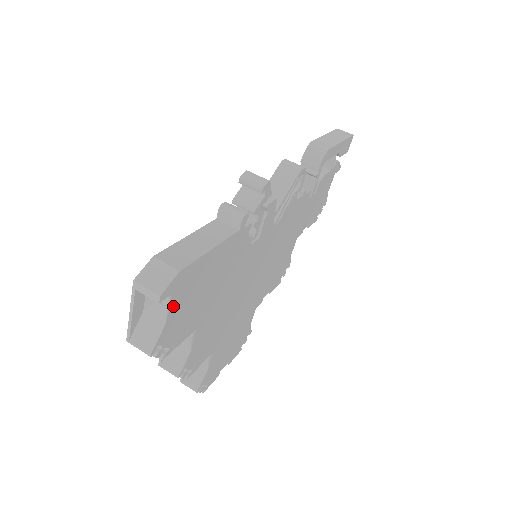
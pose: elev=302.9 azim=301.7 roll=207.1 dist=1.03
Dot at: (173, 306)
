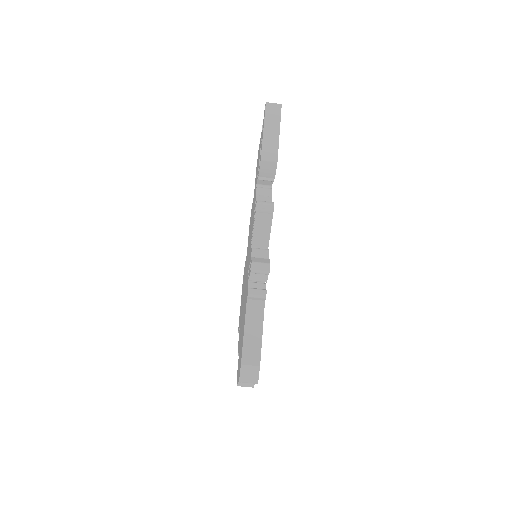
Dot at: occluded
